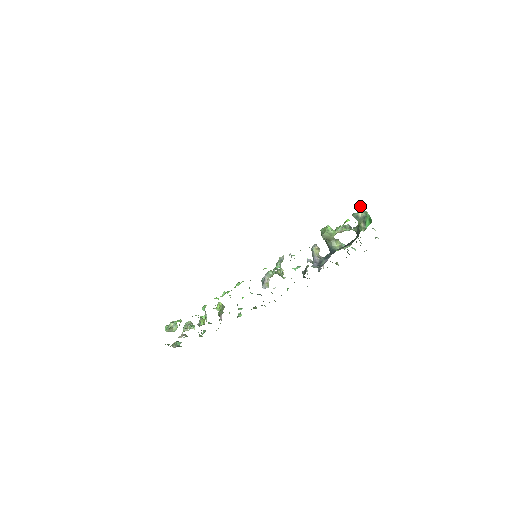
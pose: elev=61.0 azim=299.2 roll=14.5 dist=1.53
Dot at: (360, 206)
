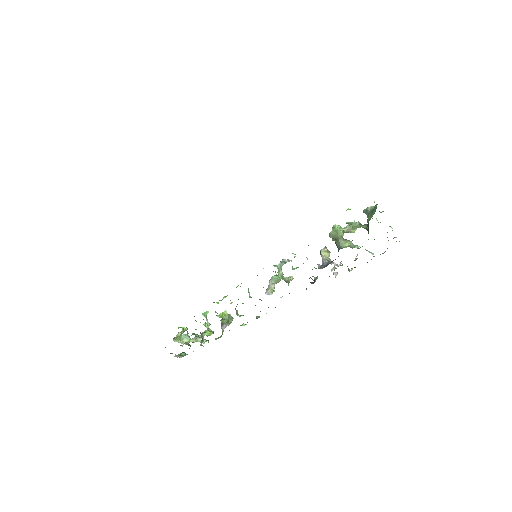
Dot at: occluded
